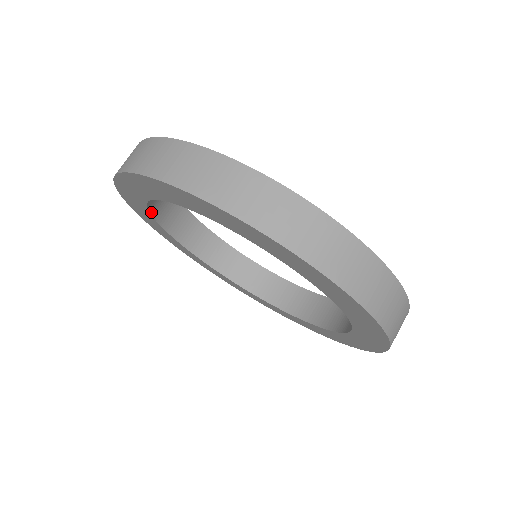
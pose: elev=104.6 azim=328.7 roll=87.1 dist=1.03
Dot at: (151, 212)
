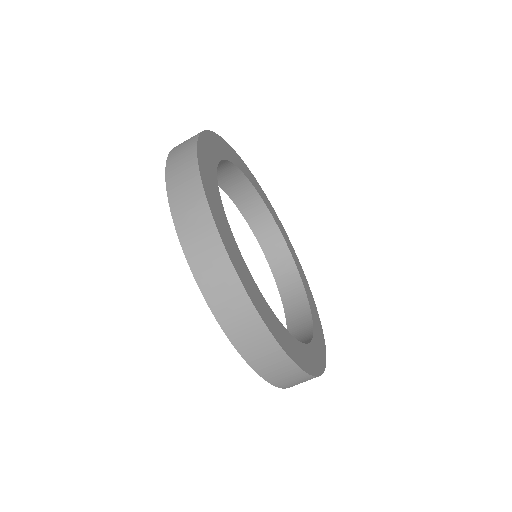
Dot at: occluded
